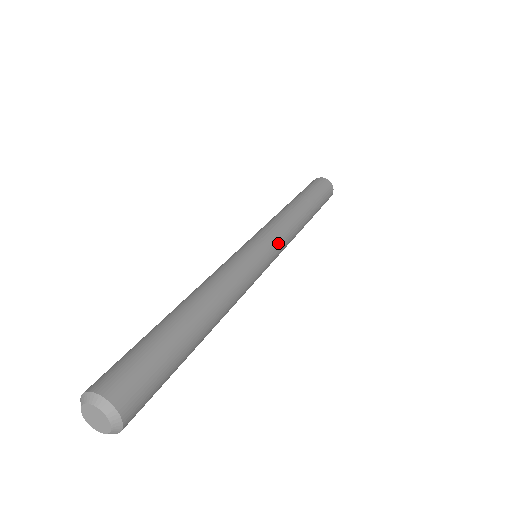
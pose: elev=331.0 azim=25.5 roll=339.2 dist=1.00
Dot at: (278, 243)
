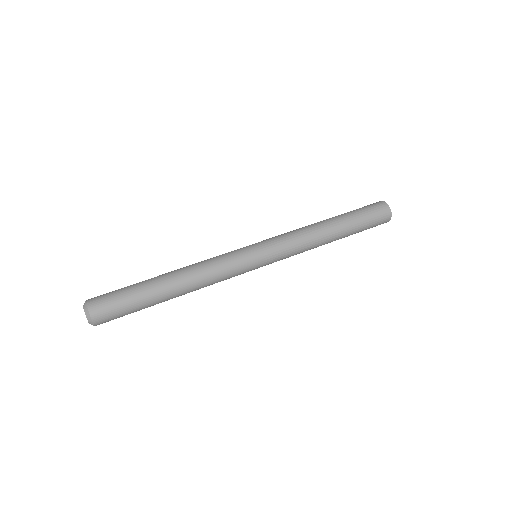
Dot at: (274, 247)
